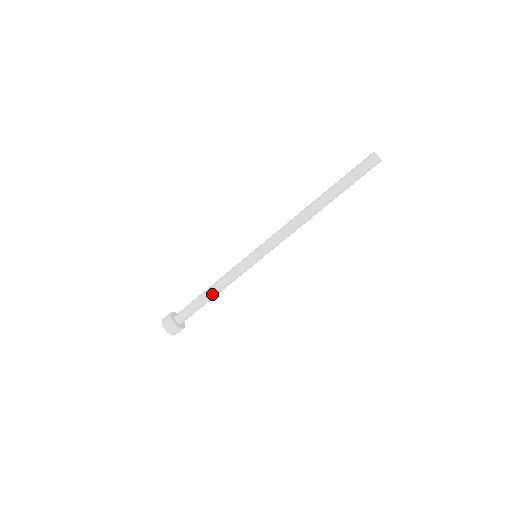
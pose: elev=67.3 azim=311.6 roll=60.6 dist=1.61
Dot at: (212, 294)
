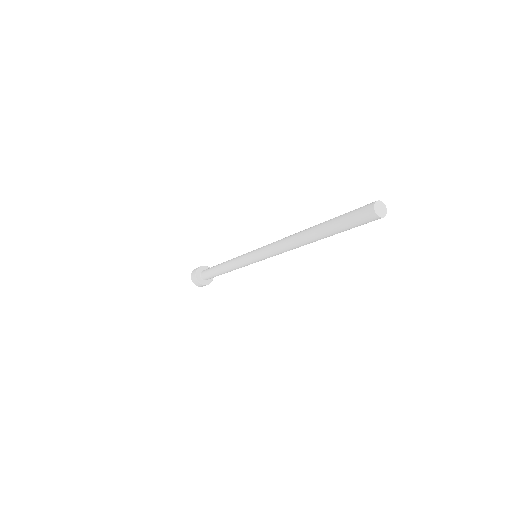
Dot at: occluded
